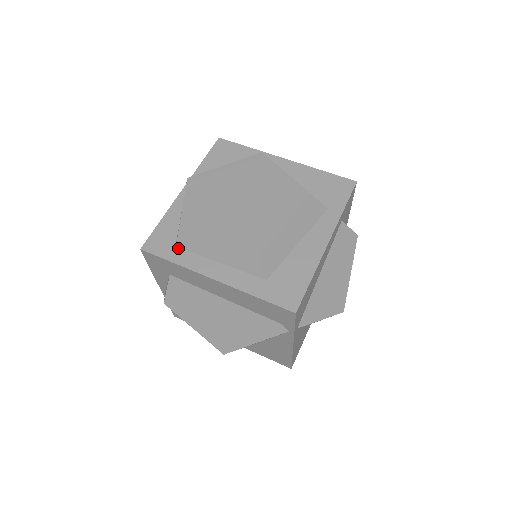
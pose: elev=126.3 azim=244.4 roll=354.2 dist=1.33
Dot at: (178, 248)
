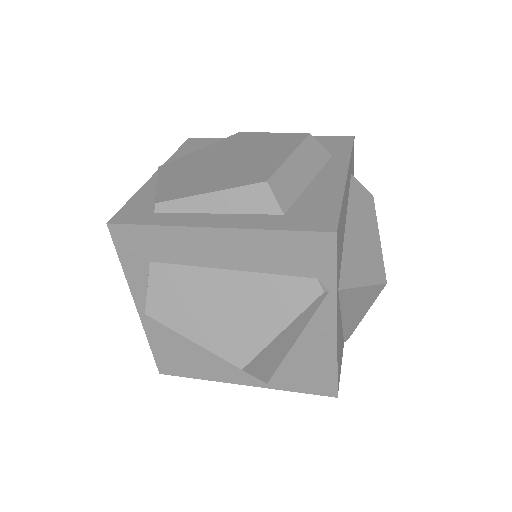
Dot at: (158, 213)
